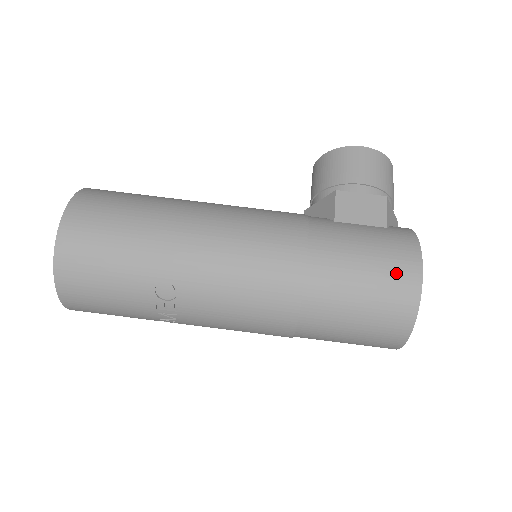
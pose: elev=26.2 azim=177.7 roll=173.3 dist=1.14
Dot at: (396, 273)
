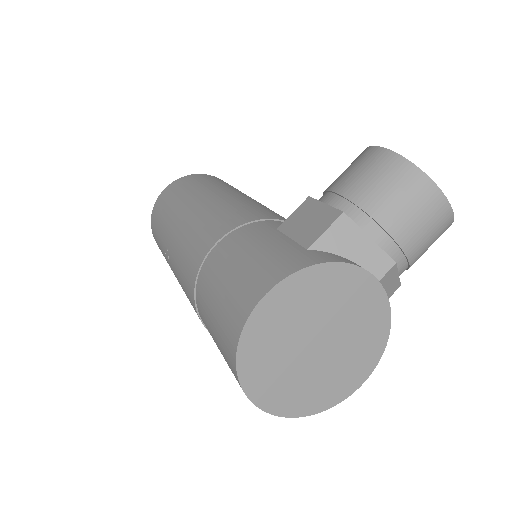
Dot at: (240, 295)
